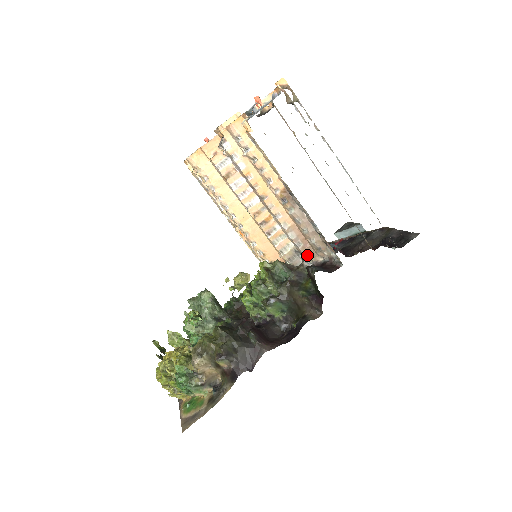
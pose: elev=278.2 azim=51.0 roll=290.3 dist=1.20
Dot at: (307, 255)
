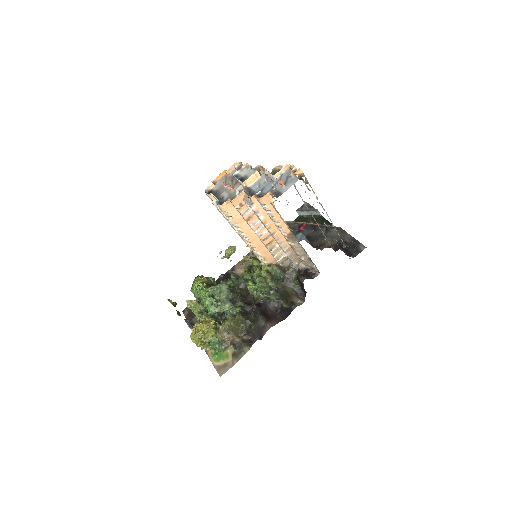
Dot at: (296, 263)
